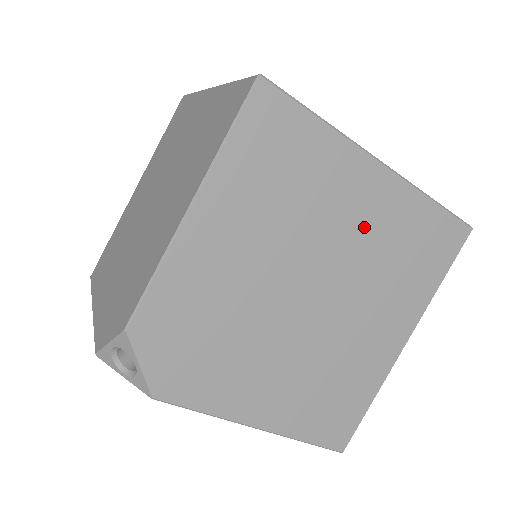
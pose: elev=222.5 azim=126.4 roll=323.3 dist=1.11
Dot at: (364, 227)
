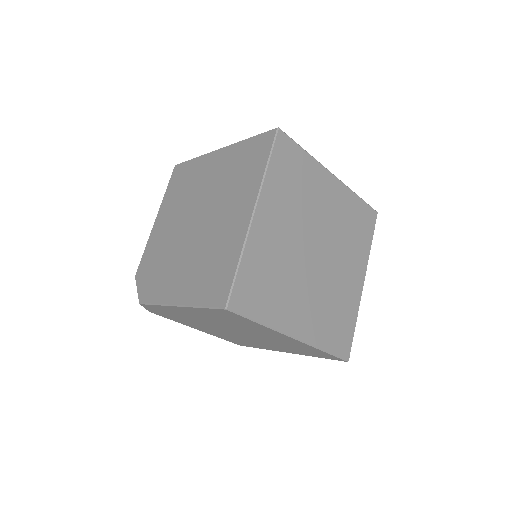
Dot at: (275, 339)
